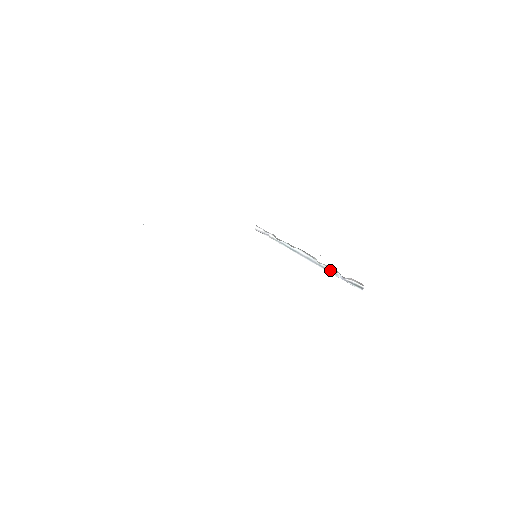
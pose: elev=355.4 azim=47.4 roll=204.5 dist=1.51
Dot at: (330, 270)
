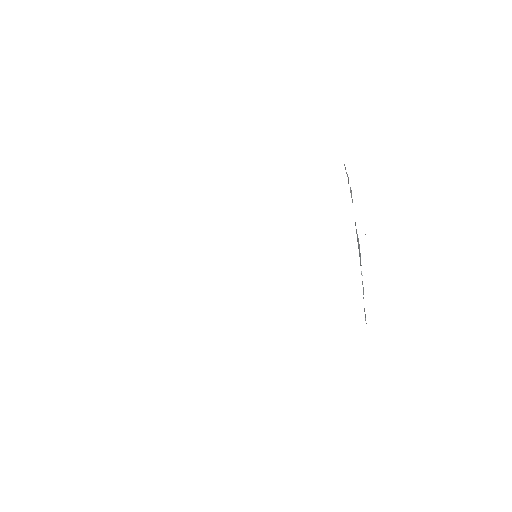
Dot at: occluded
